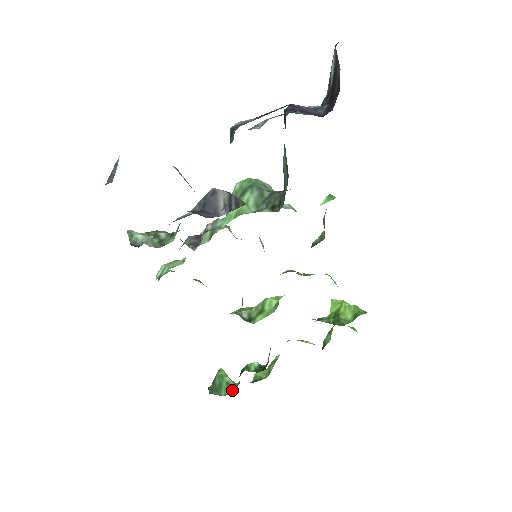
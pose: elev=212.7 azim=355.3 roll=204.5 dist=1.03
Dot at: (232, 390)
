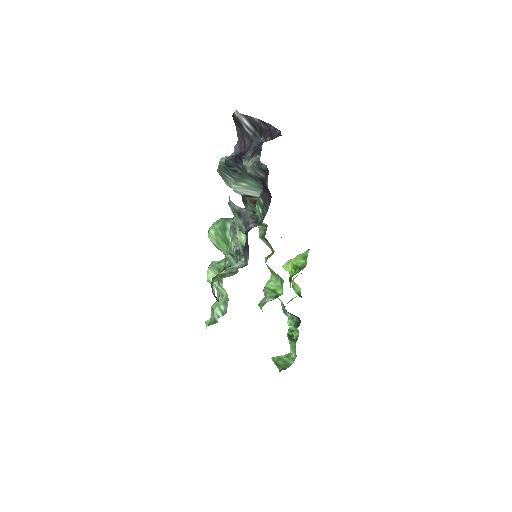
Dot at: (294, 355)
